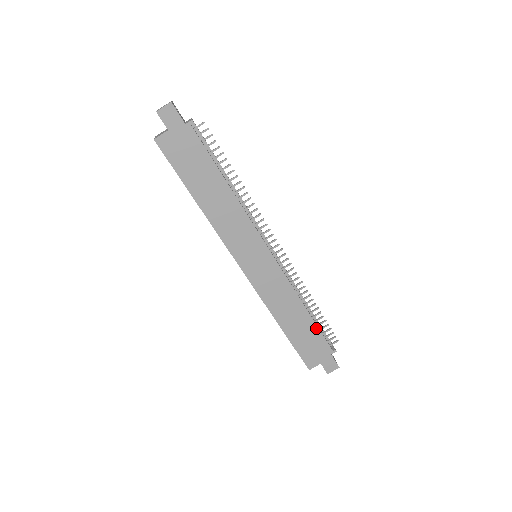
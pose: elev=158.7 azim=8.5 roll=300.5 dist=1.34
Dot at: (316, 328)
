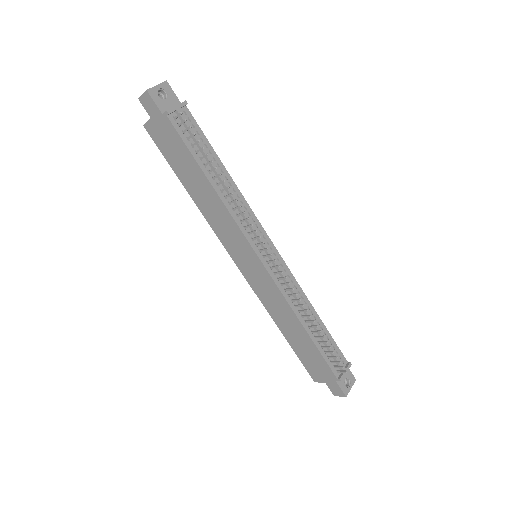
Dot at: (317, 349)
